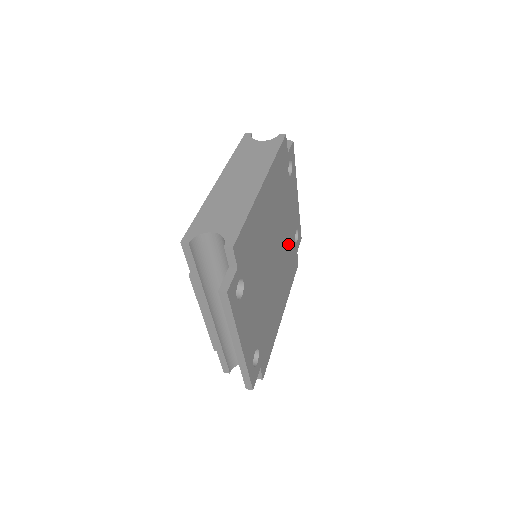
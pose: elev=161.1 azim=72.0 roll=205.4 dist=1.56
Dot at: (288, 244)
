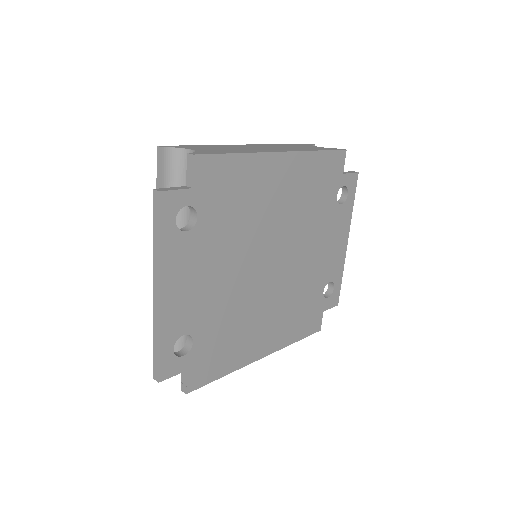
Dot at: (307, 280)
